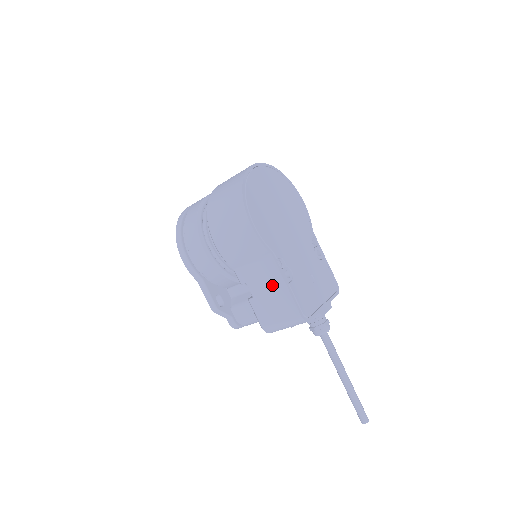
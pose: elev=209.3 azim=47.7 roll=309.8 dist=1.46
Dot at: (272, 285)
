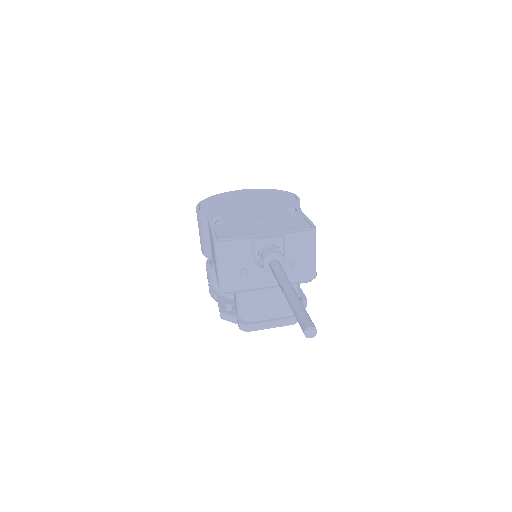
Dot at: (211, 240)
